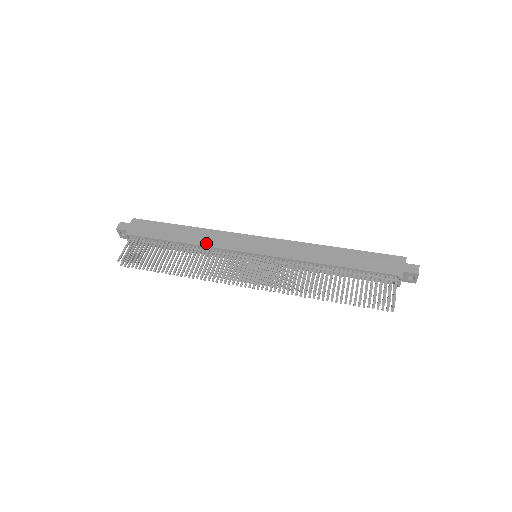
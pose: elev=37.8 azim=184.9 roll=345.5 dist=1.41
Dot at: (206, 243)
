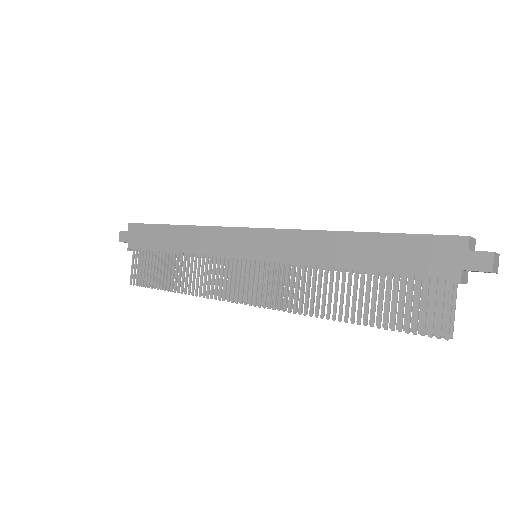
Dot at: (197, 250)
